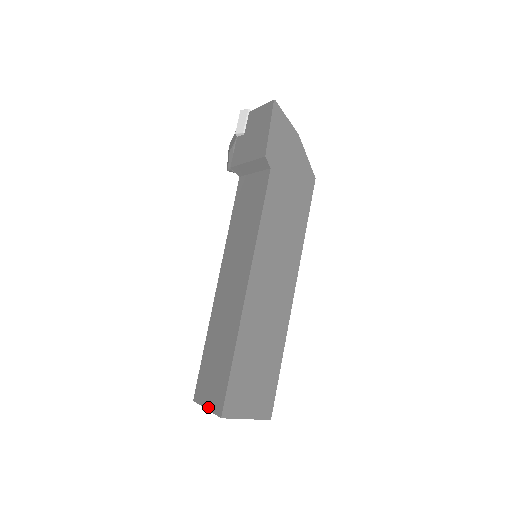
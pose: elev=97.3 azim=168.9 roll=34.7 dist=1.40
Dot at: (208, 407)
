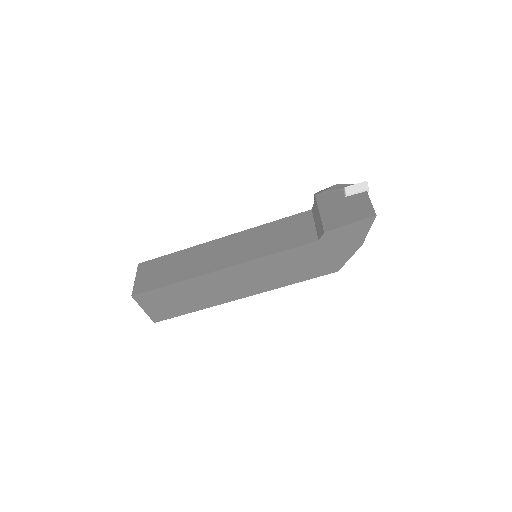
Dot at: (136, 280)
